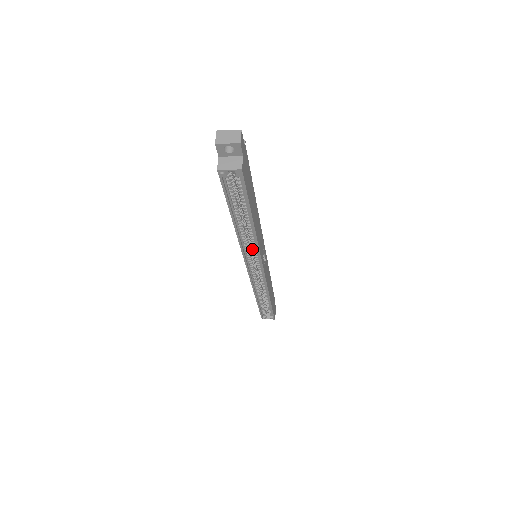
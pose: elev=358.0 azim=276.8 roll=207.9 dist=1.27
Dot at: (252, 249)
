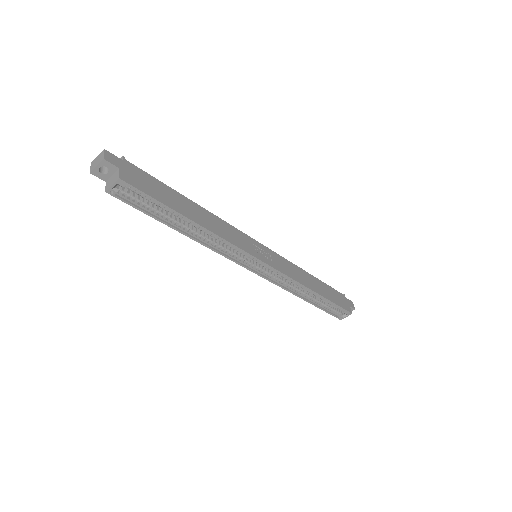
Dot at: occluded
